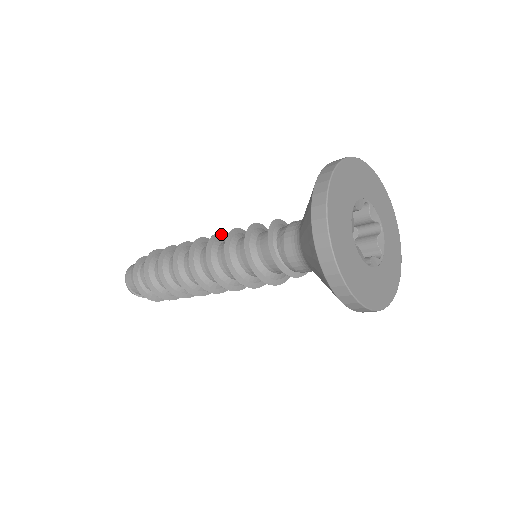
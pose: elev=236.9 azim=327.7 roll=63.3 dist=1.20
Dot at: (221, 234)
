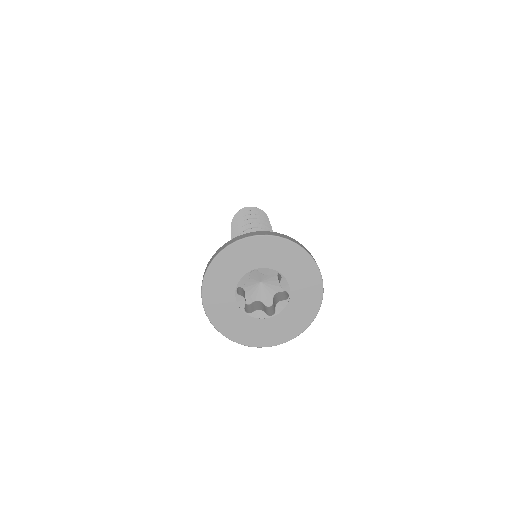
Dot at: (240, 229)
